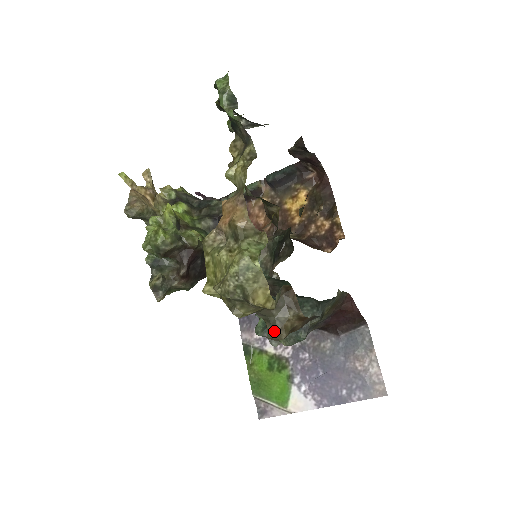
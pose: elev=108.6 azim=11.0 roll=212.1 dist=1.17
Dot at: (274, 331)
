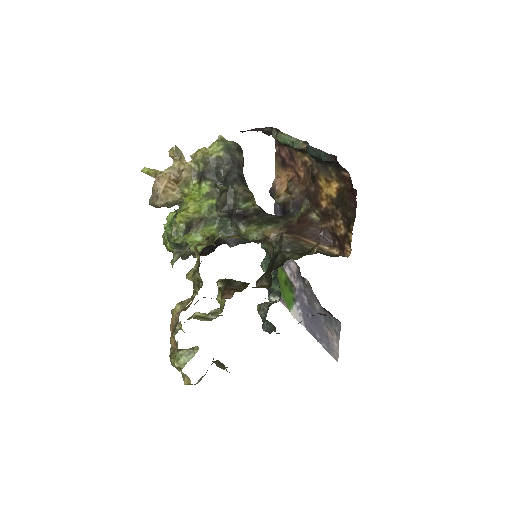
Dot at: (216, 365)
